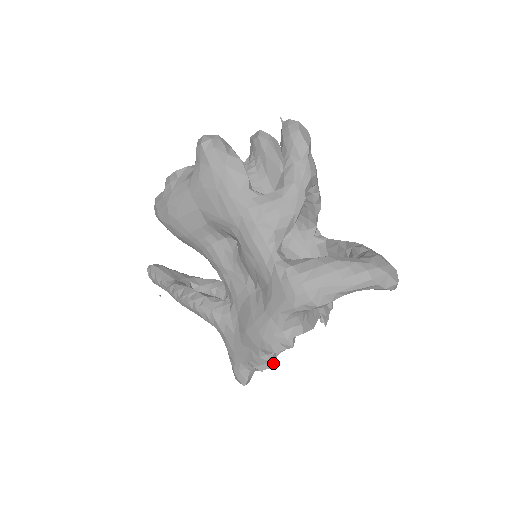
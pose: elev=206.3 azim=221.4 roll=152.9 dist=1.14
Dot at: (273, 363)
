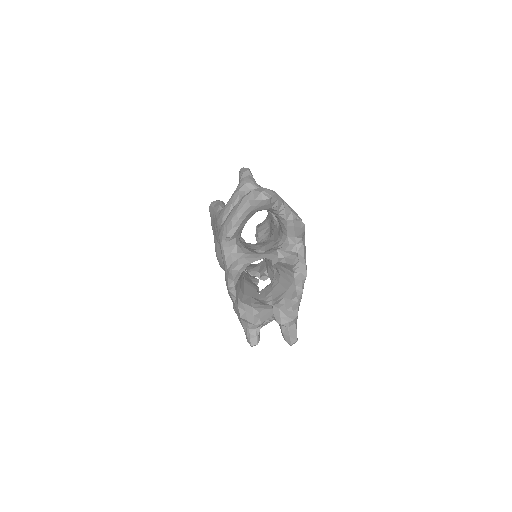
Dot at: (261, 317)
